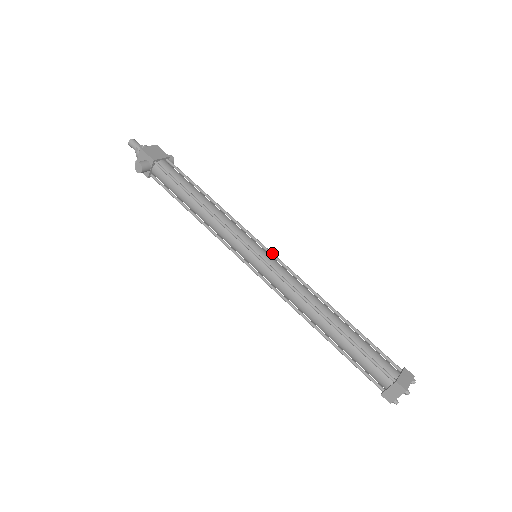
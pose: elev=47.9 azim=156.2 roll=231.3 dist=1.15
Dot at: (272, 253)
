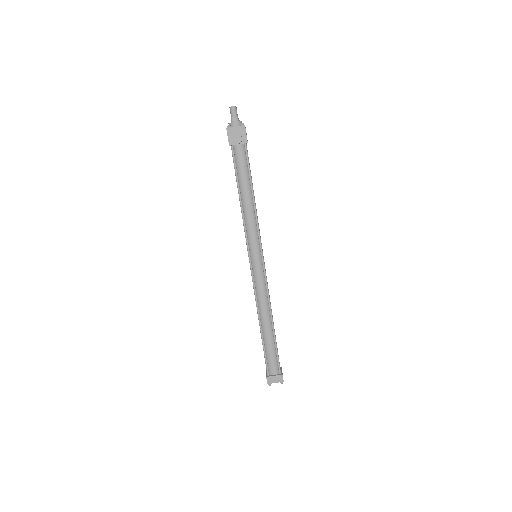
Dot at: occluded
